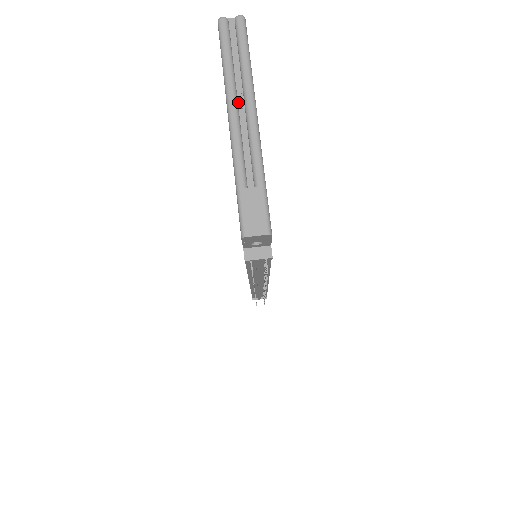
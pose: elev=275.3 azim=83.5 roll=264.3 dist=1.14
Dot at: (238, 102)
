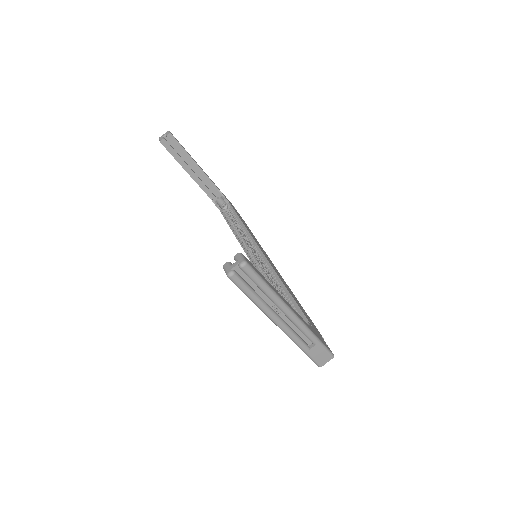
Dot at: (275, 311)
